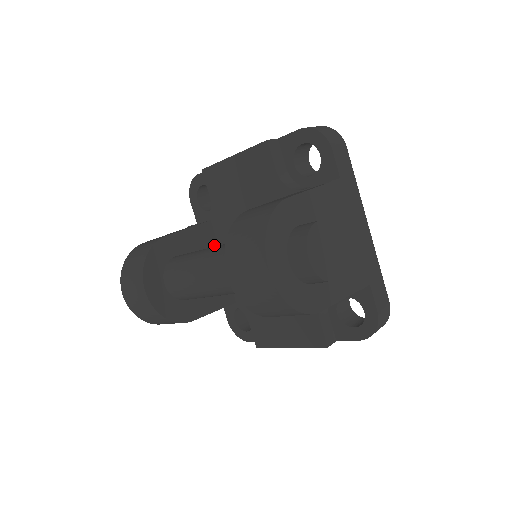
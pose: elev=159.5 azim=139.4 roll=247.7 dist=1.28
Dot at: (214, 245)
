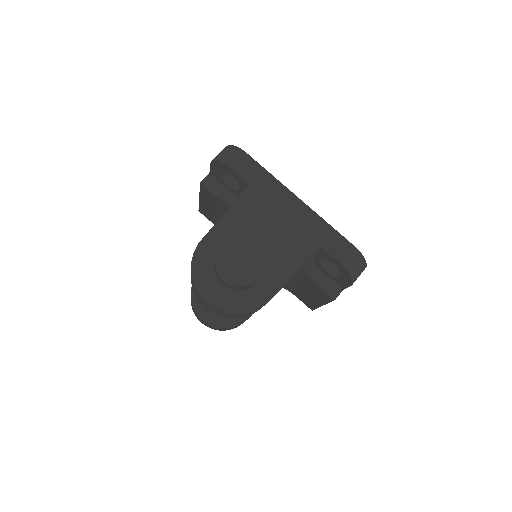
Dot at: occluded
